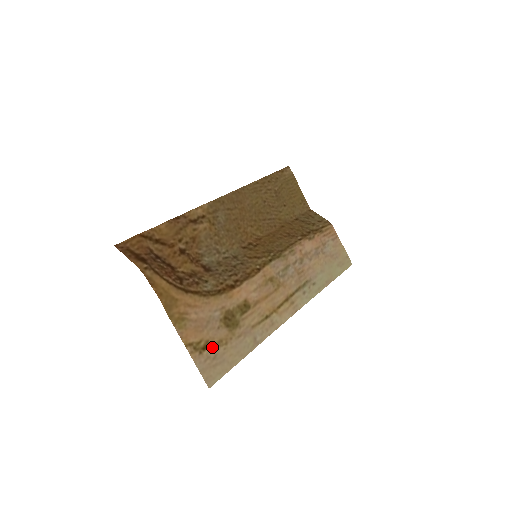
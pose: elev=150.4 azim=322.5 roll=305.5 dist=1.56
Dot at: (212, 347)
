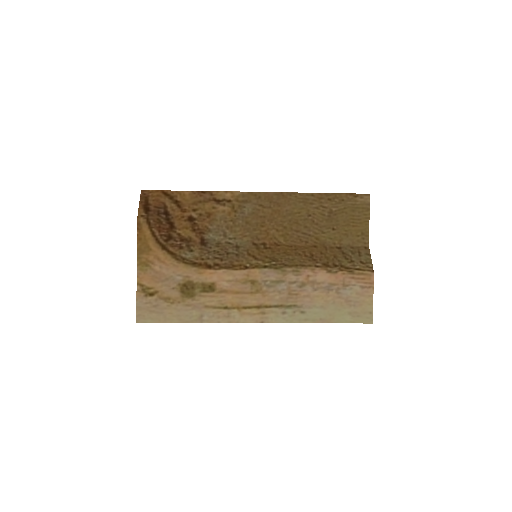
Dot at: (158, 298)
